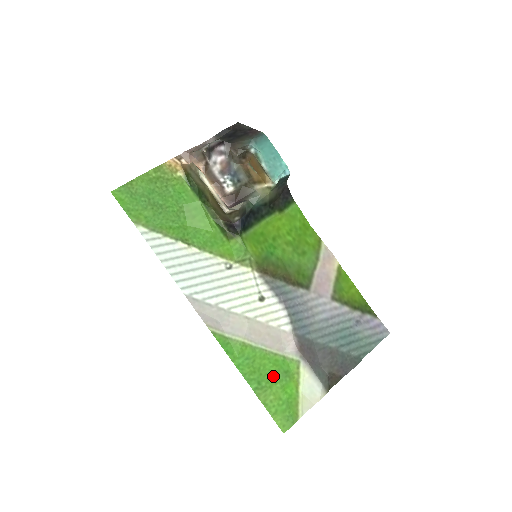
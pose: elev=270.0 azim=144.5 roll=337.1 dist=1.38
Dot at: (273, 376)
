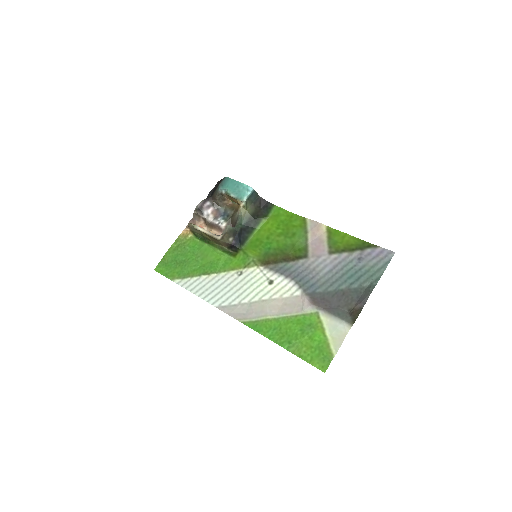
Dot at: (299, 333)
